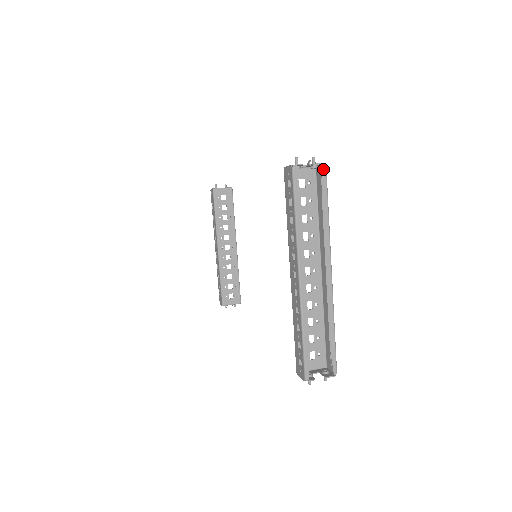
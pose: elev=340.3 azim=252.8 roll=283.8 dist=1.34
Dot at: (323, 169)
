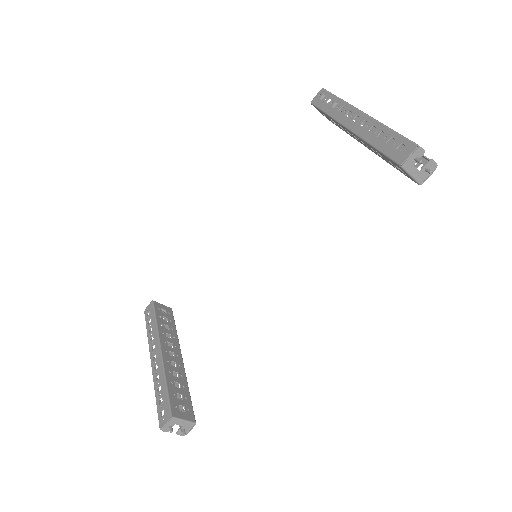
Dot at: occluded
